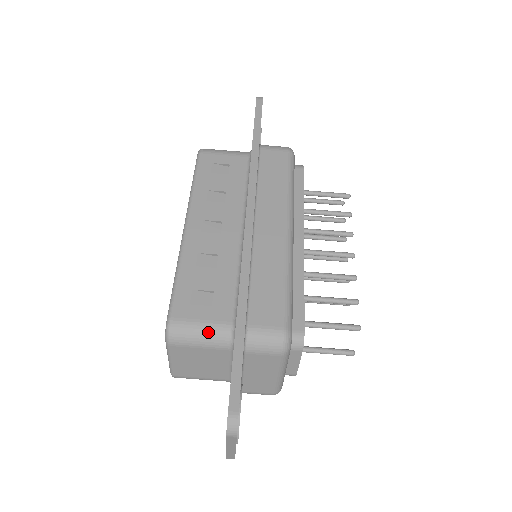
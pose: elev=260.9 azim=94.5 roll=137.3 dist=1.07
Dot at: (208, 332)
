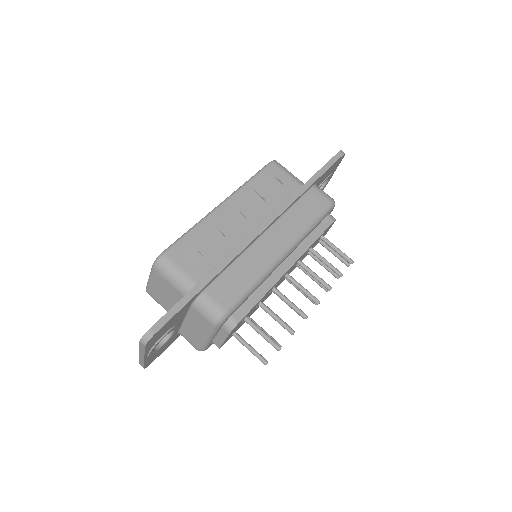
Dot at: (180, 277)
